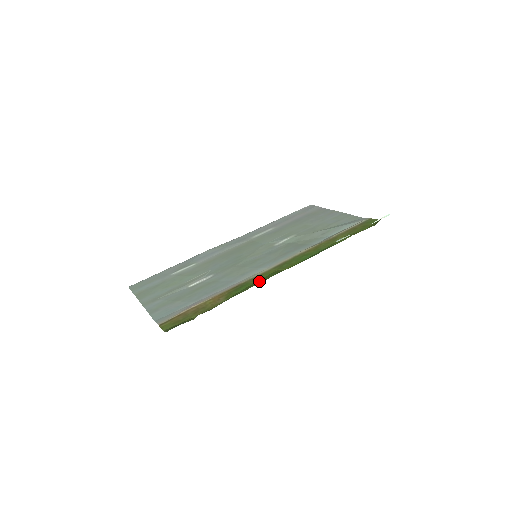
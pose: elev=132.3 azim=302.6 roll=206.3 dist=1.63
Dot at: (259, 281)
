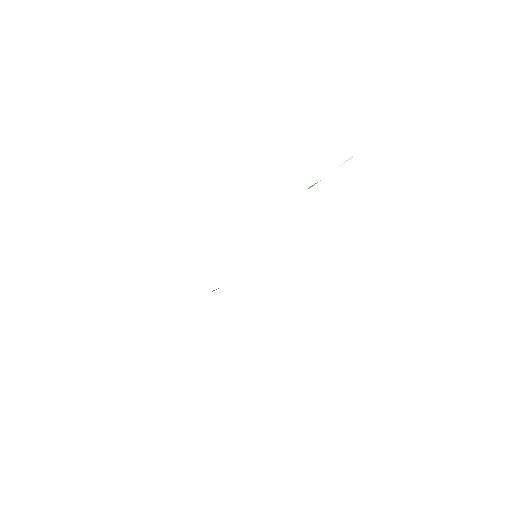
Dot at: occluded
